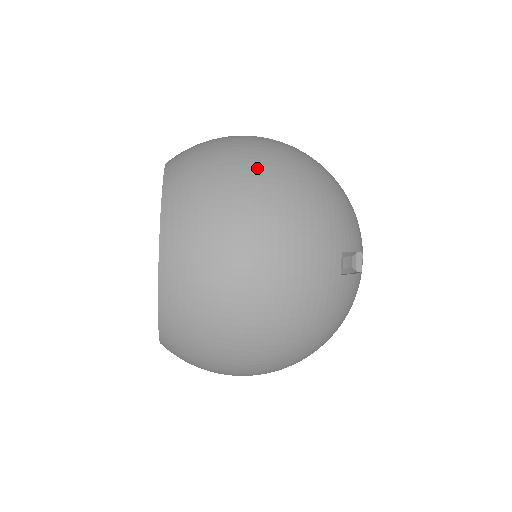
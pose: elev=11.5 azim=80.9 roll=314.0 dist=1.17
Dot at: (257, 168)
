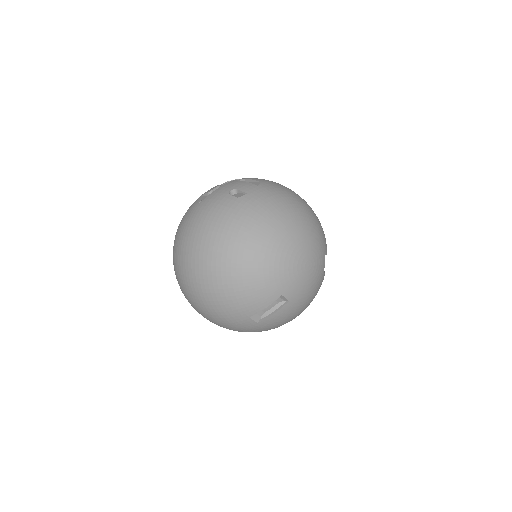
Dot at: (188, 284)
